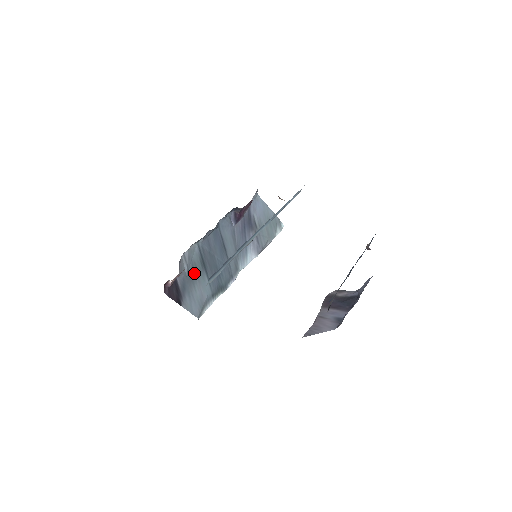
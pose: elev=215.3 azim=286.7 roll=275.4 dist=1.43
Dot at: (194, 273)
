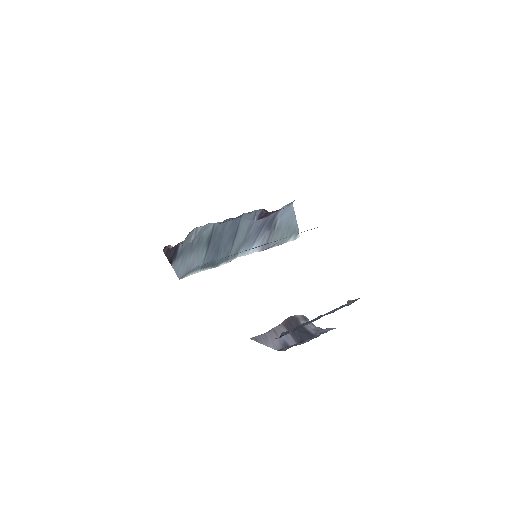
Dot at: (197, 245)
